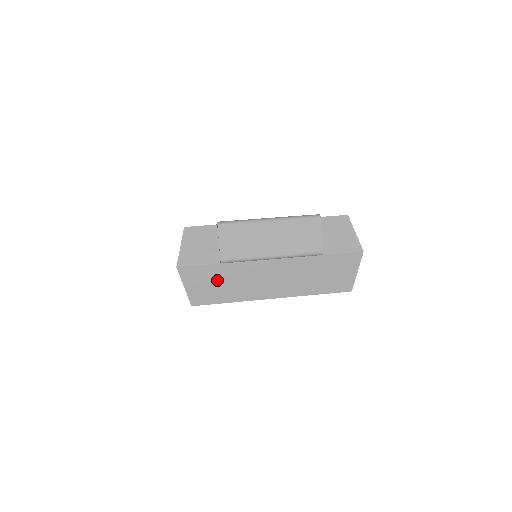
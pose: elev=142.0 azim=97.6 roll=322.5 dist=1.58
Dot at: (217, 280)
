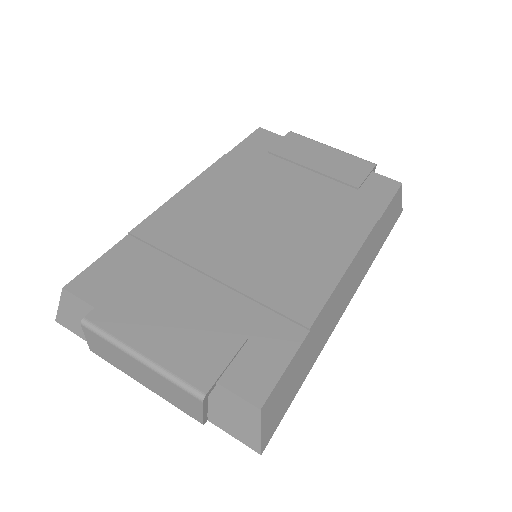
Dot at: occluded
